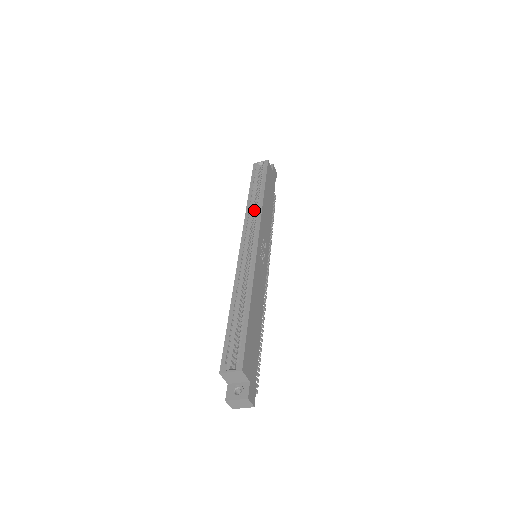
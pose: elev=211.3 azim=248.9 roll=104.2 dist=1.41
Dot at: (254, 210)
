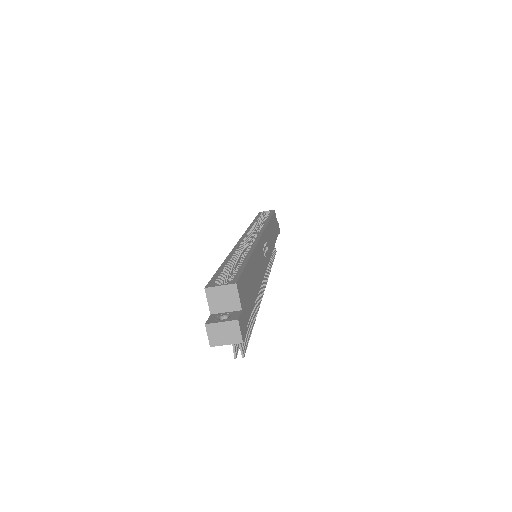
Dot at: (258, 229)
